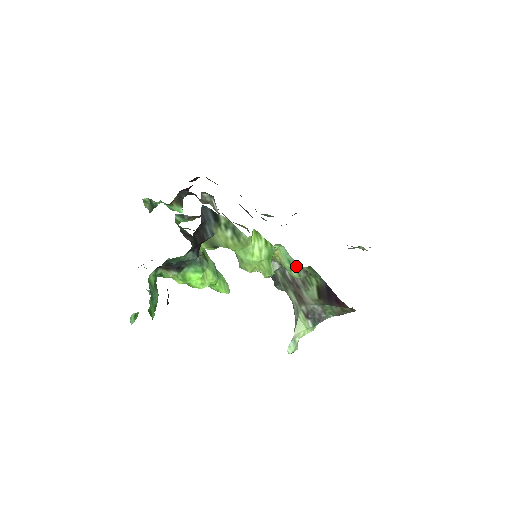
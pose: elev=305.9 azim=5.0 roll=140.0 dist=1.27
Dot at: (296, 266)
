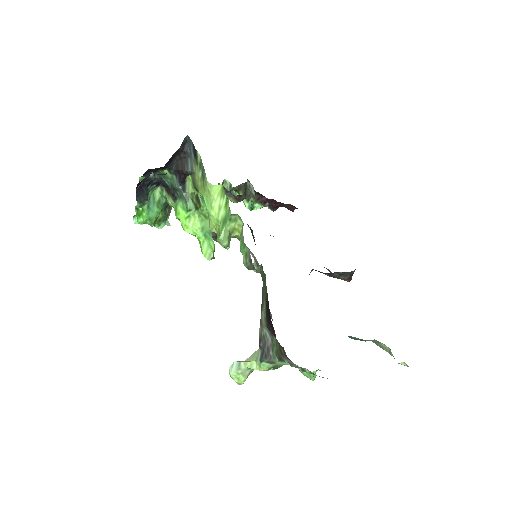
Dot at: (245, 249)
